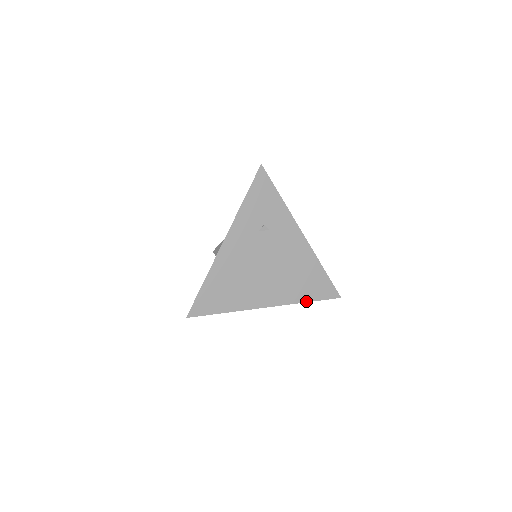
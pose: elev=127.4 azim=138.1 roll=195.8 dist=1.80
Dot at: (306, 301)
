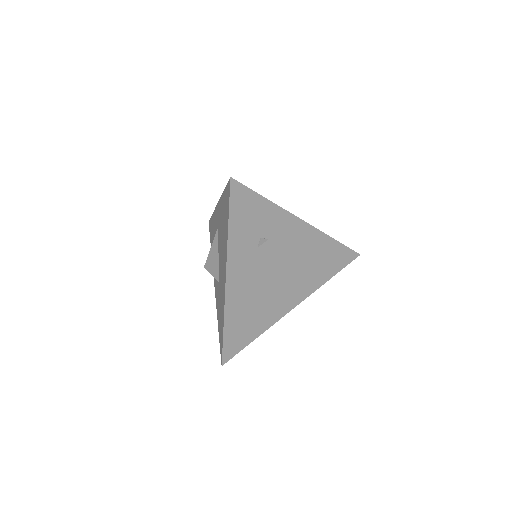
Dot at: (328, 279)
